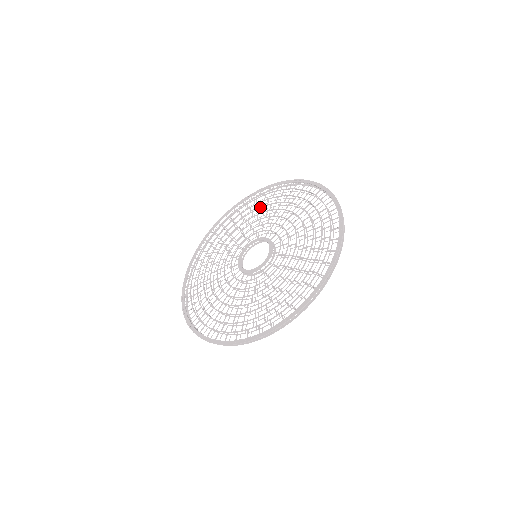
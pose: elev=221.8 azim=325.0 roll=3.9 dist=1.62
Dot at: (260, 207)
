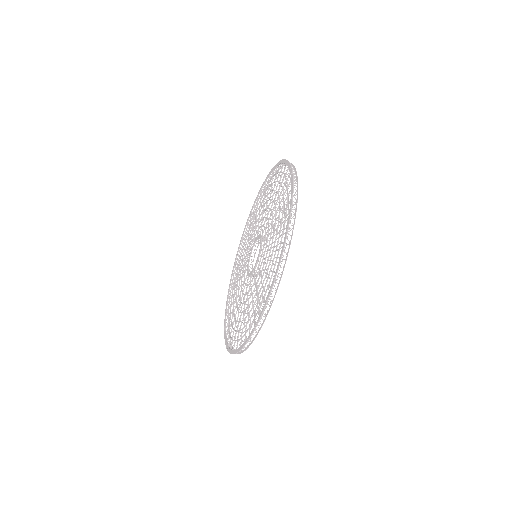
Dot at: (244, 245)
